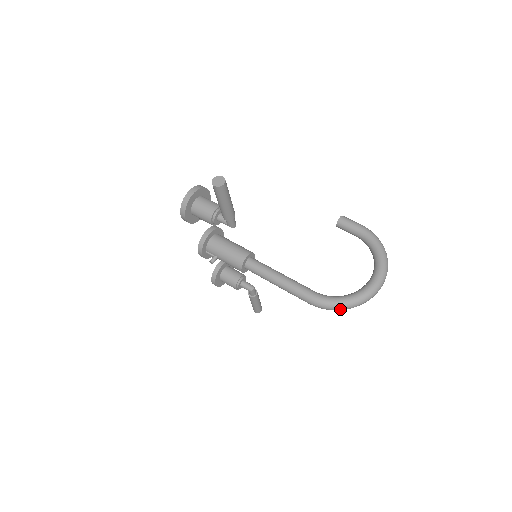
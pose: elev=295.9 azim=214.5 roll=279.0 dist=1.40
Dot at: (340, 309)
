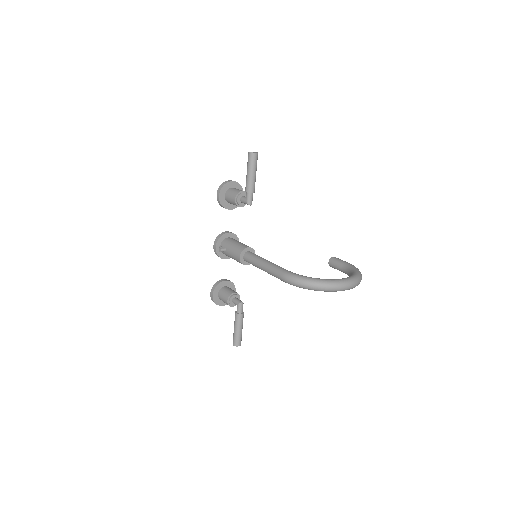
Dot at: (306, 284)
